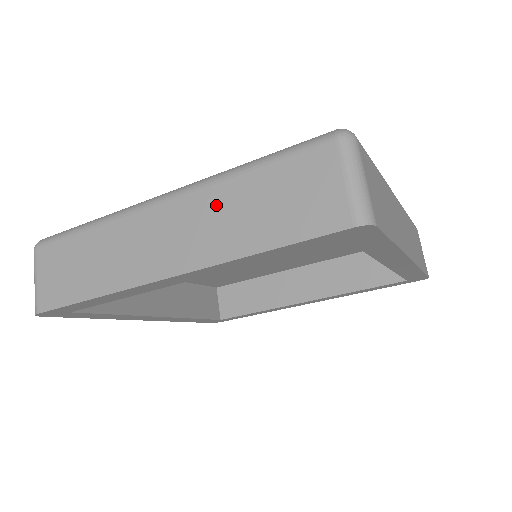
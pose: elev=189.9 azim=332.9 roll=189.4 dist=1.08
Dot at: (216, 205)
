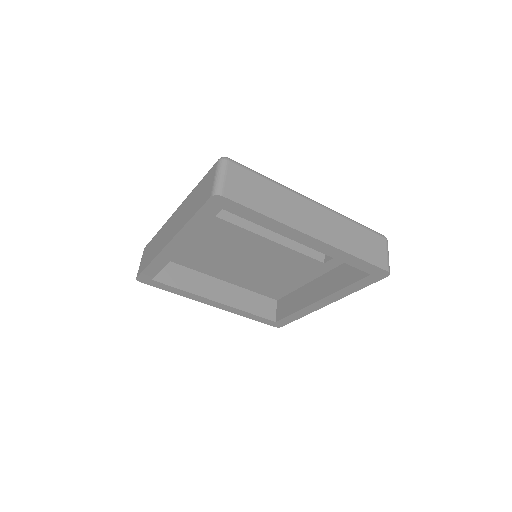
Dot at: (341, 225)
